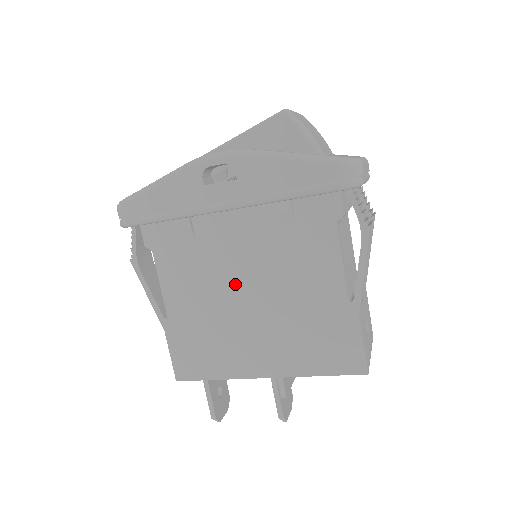
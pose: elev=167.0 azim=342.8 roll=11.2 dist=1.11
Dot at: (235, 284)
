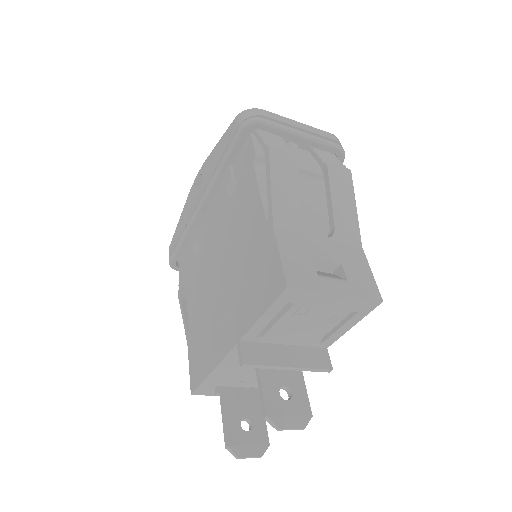
Dot at: (214, 267)
